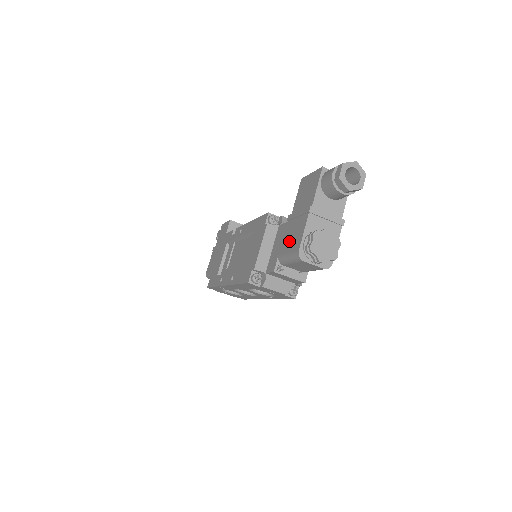
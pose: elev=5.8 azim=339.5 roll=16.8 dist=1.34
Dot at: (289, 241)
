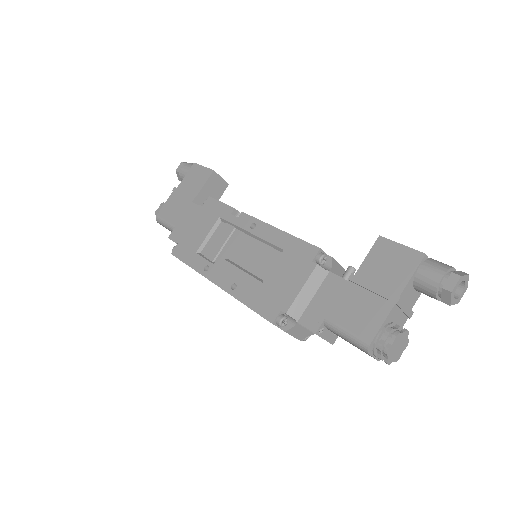
Dot at: (351, 314)
